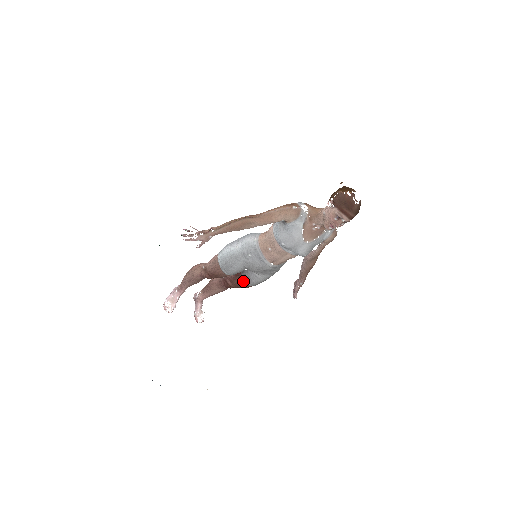
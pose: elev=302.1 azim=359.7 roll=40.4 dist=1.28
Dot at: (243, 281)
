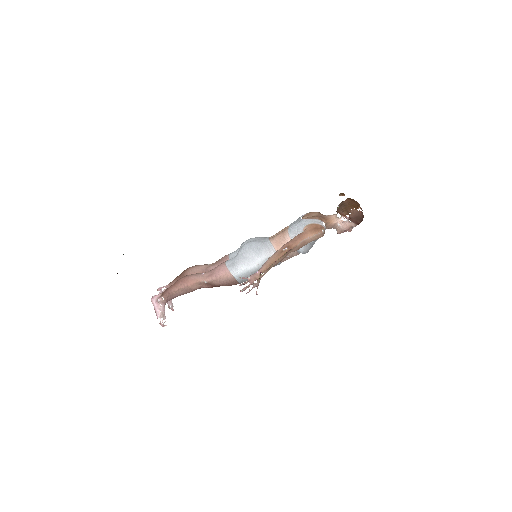
Dot at: occluded
